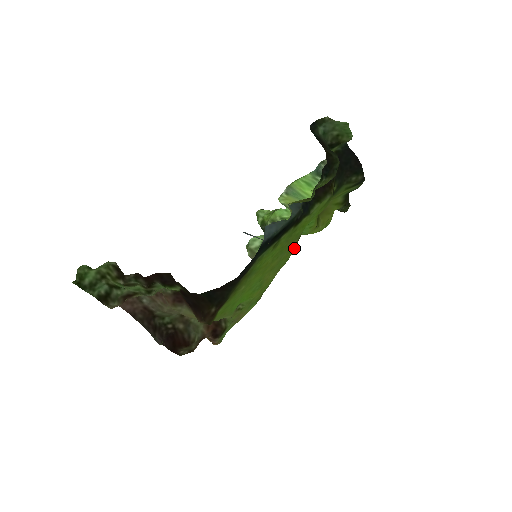
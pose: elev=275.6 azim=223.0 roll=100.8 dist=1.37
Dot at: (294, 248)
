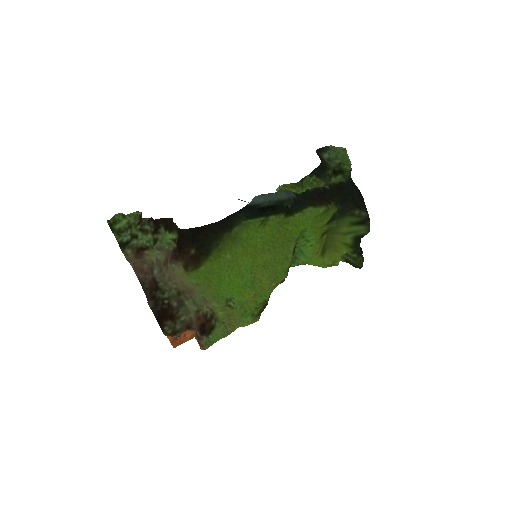
Dot at: (291, 258)
